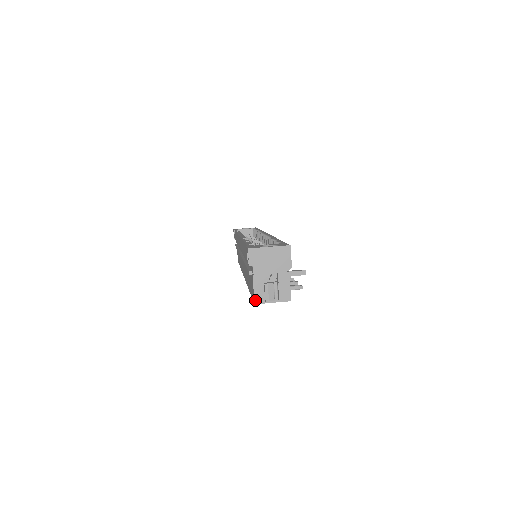
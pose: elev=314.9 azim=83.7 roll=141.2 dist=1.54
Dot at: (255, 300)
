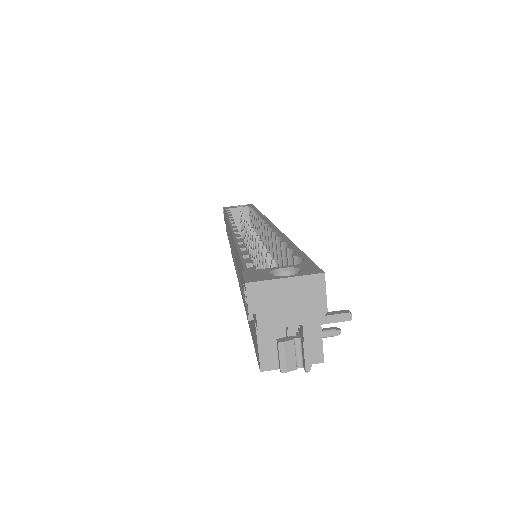
Dot at: (261, 365)
